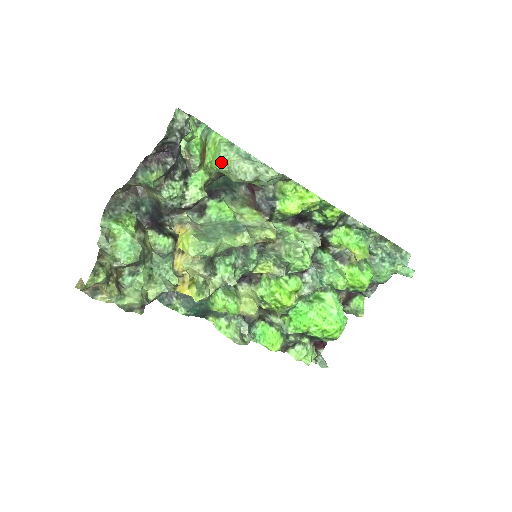
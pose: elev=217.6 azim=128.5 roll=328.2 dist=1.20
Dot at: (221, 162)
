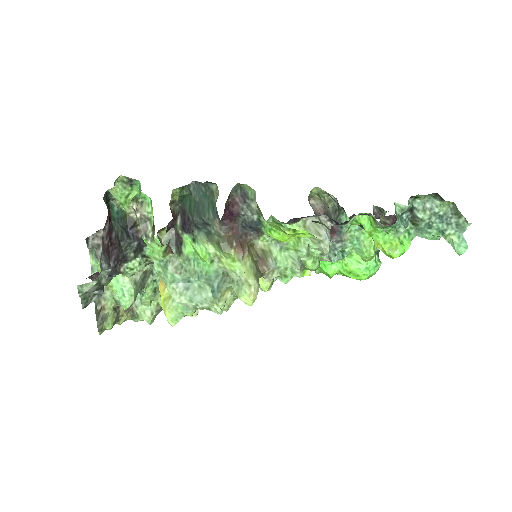
Dot at: (161, 279)
